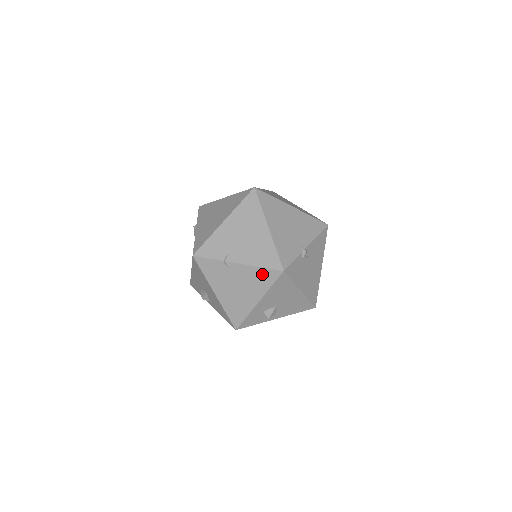
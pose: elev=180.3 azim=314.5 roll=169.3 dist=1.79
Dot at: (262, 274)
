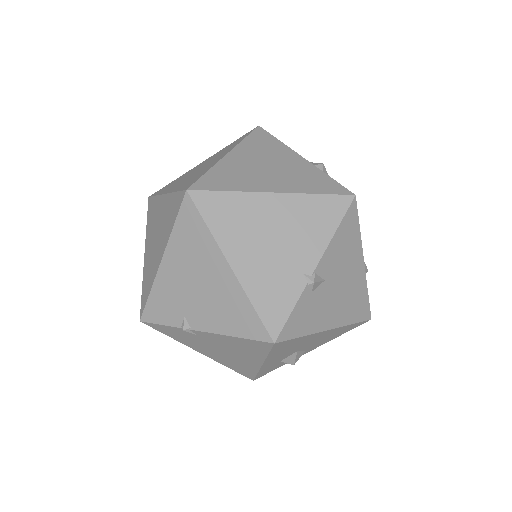
Dot at: (245, 343)
